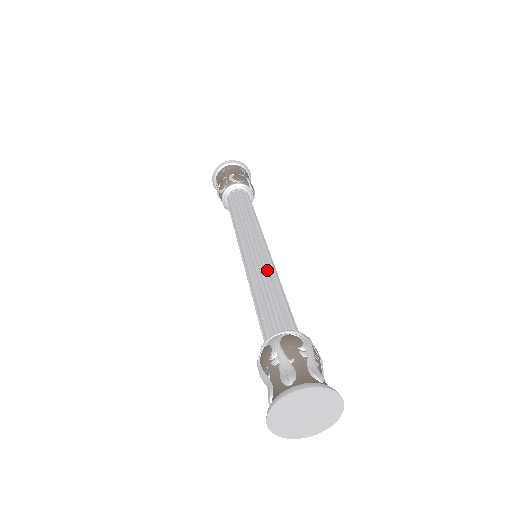
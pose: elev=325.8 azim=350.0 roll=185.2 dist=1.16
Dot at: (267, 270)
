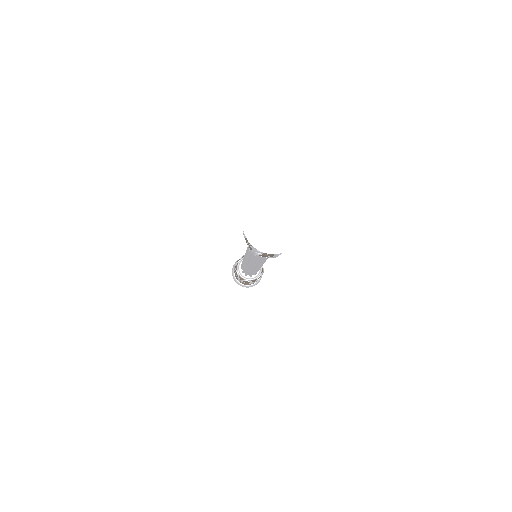
Dot at: occluded
